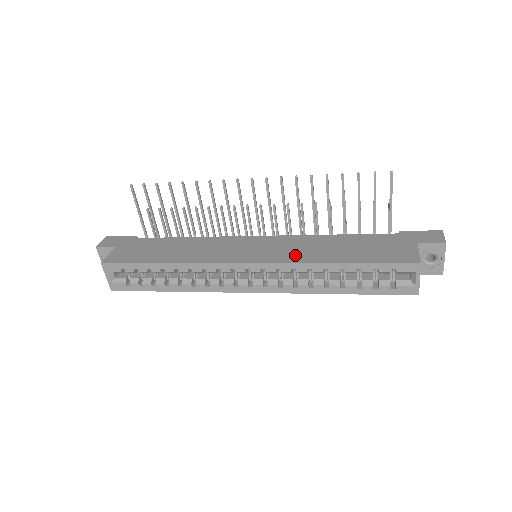
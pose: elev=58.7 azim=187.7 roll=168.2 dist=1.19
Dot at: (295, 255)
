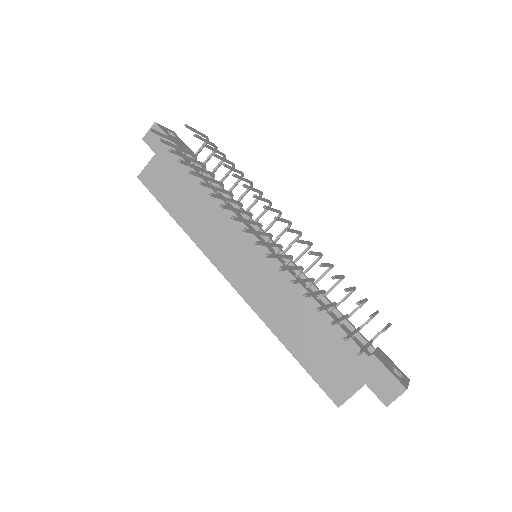
Dot at: (266, 305)
